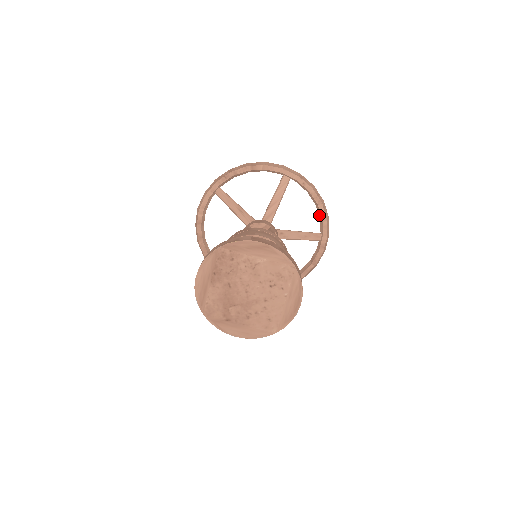
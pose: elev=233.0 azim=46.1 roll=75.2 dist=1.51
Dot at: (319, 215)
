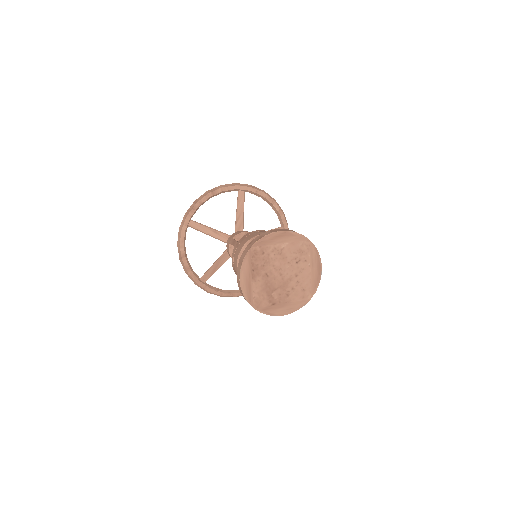
Dot at: (276, 212)
